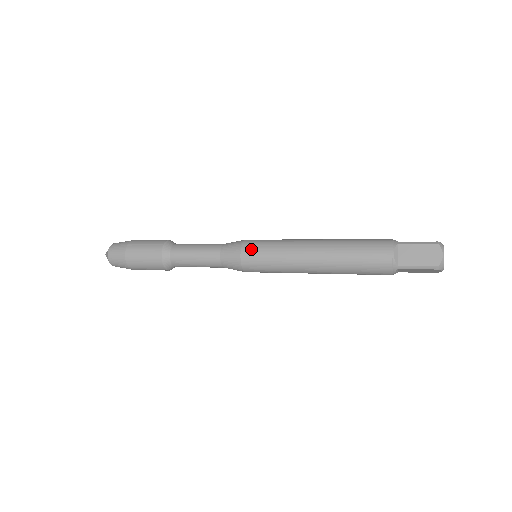
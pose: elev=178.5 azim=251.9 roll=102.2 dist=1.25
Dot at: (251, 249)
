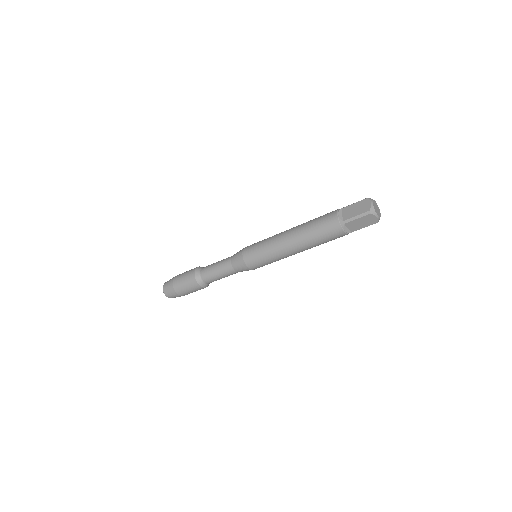
Dot at: (249, 248)
